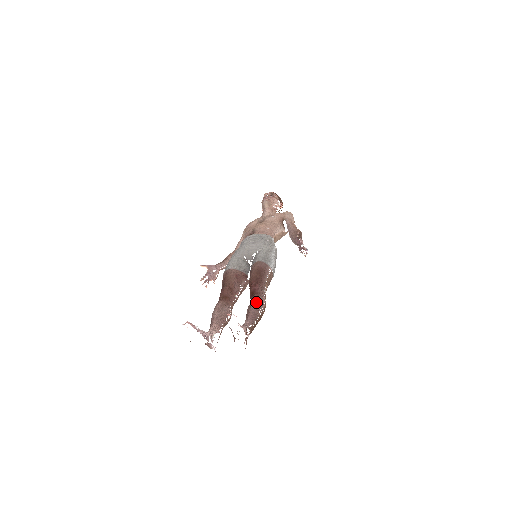
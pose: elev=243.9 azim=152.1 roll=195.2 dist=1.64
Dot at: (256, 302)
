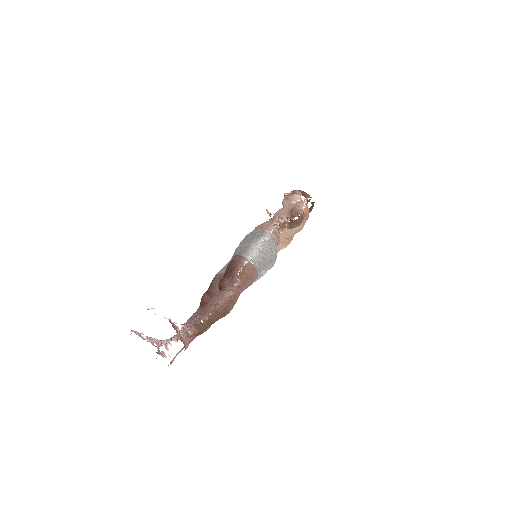
Dot at: (214, 297)
